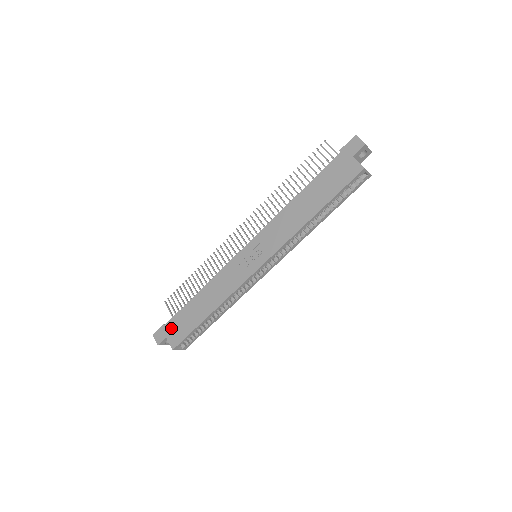
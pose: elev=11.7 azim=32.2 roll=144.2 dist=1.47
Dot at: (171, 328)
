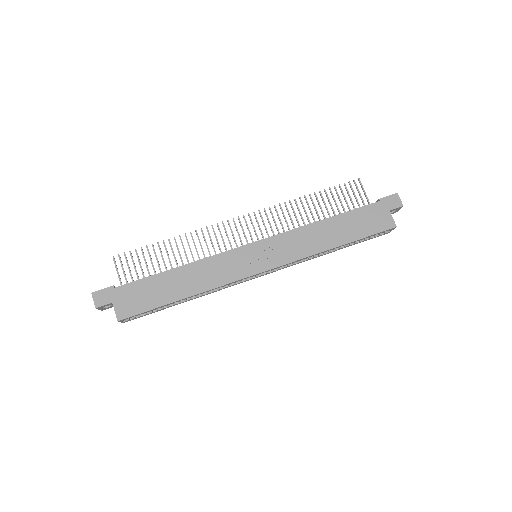
Dot at: (124, 294)
